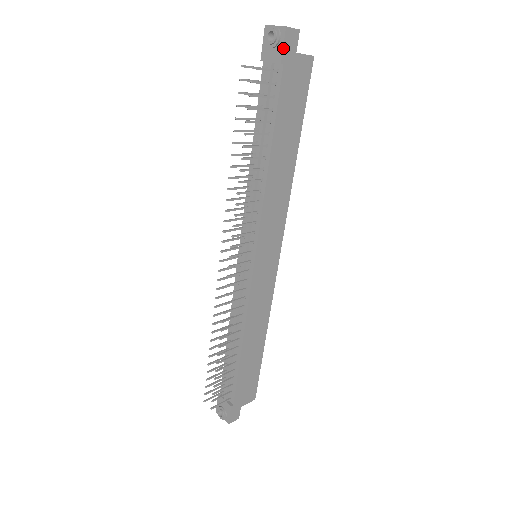
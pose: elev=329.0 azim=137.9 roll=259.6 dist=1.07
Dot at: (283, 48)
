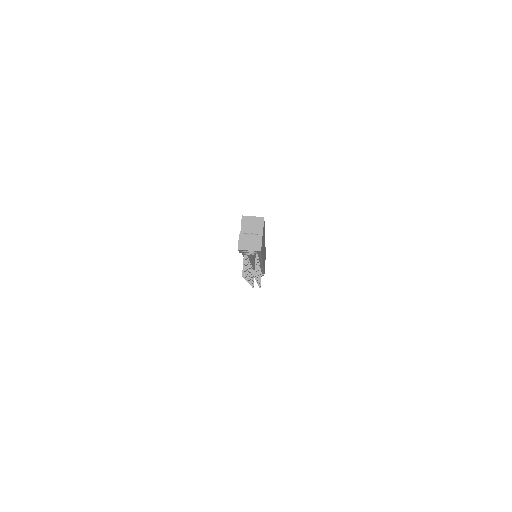
Dot at: (261, 253)
